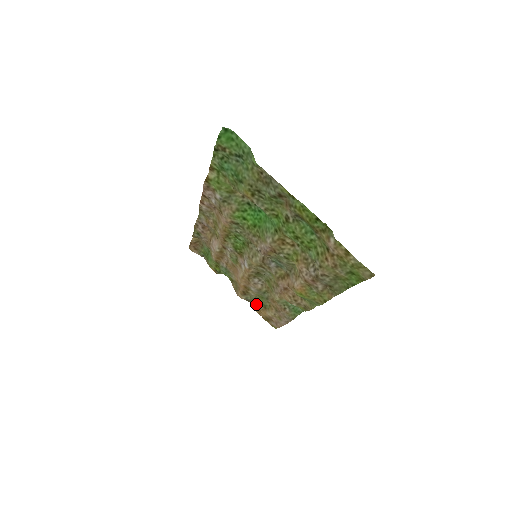
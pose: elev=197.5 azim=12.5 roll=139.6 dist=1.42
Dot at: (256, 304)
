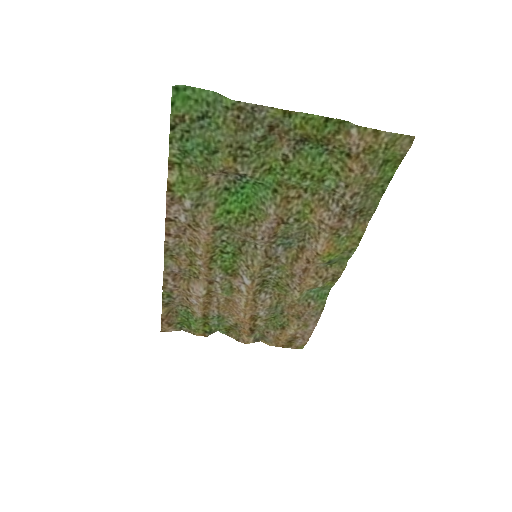
Dot at: (270, 334)
